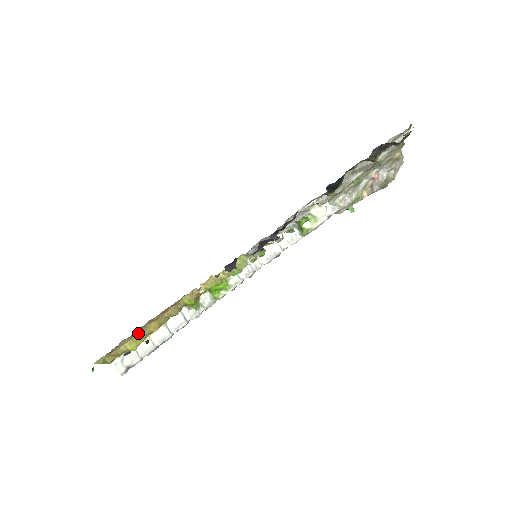
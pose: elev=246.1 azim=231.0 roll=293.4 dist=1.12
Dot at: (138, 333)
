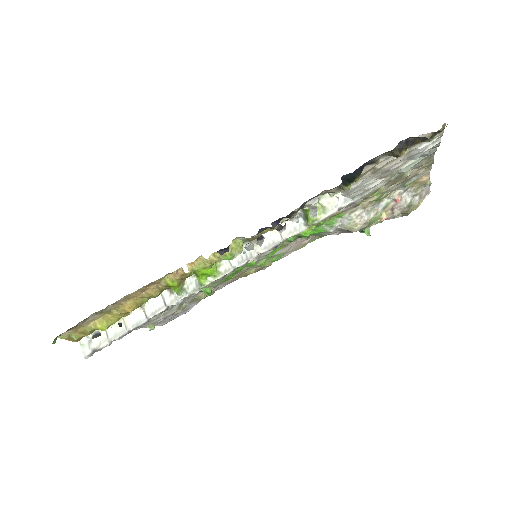
Dot at: (111, 310)
